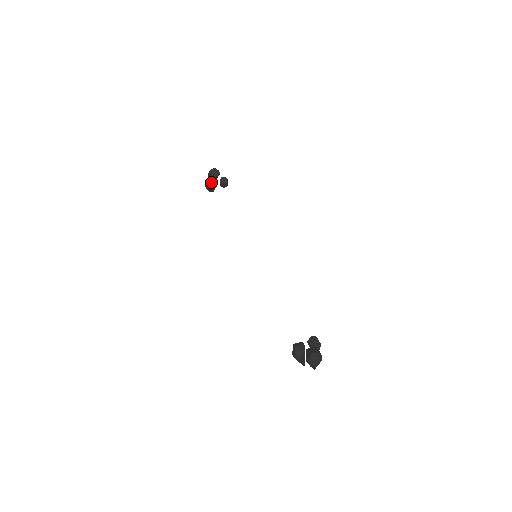
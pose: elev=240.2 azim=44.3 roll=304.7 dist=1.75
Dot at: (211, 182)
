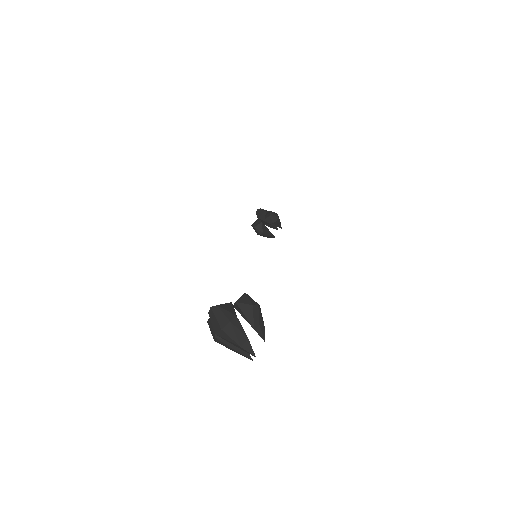
Dot at: (255, 223)
